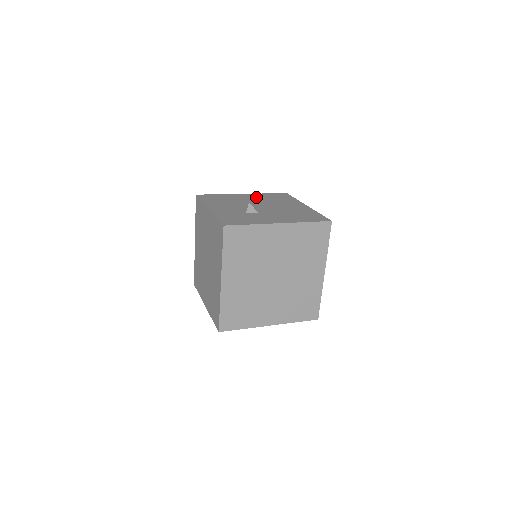
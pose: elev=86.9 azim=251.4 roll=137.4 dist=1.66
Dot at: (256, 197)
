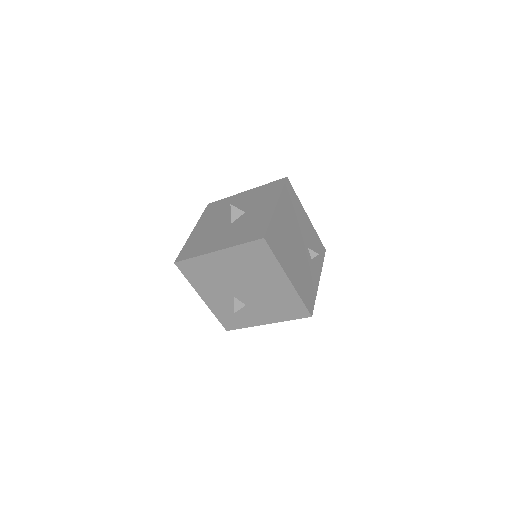
Dot at: (233, 262)
